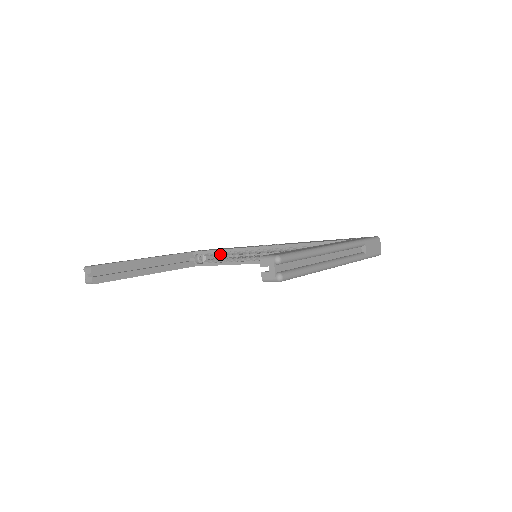
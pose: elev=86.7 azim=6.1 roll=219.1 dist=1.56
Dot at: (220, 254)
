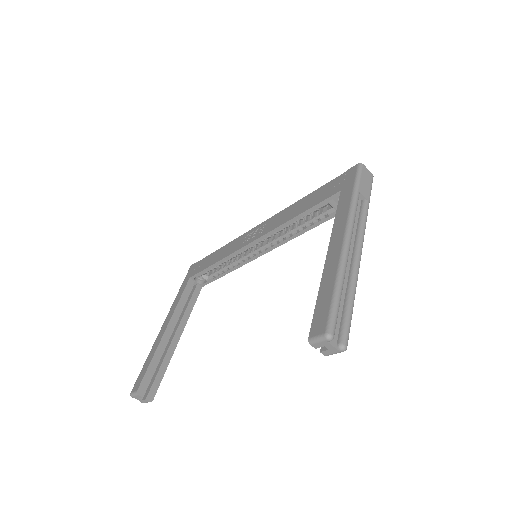
Dot at: (217, 266)
